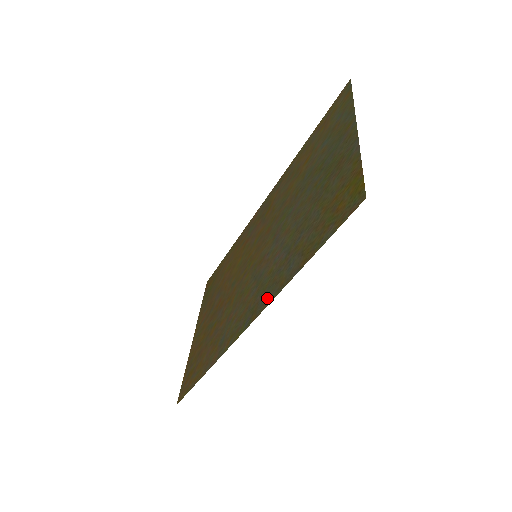
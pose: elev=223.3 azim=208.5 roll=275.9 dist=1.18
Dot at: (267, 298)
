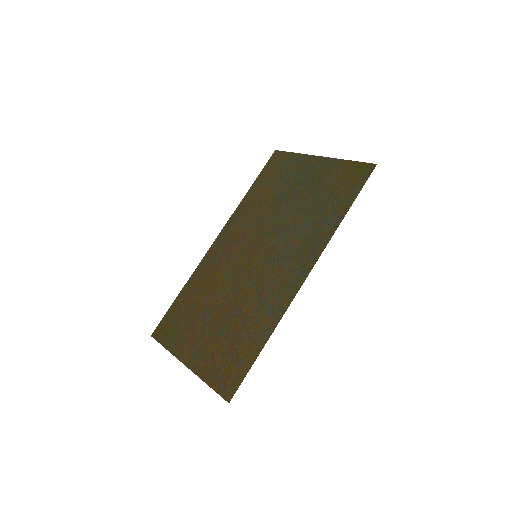
Dot at: (318, 248)
